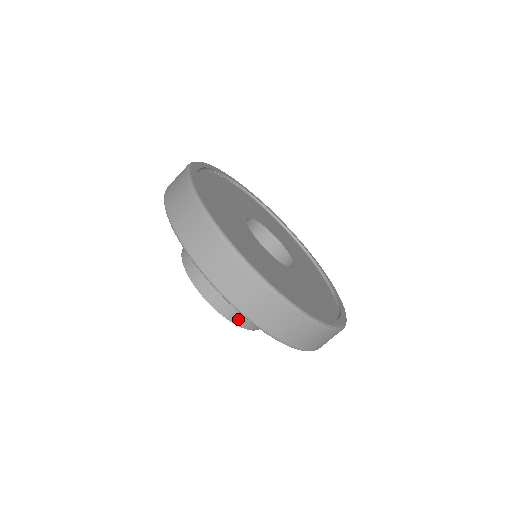
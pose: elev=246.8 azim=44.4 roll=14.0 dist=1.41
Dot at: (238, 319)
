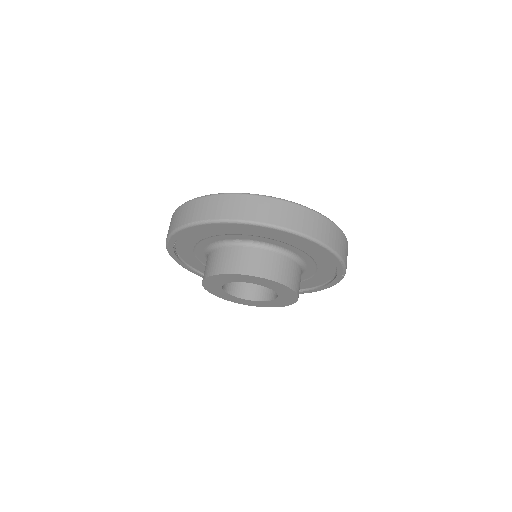
Dot at: (296, 288)
